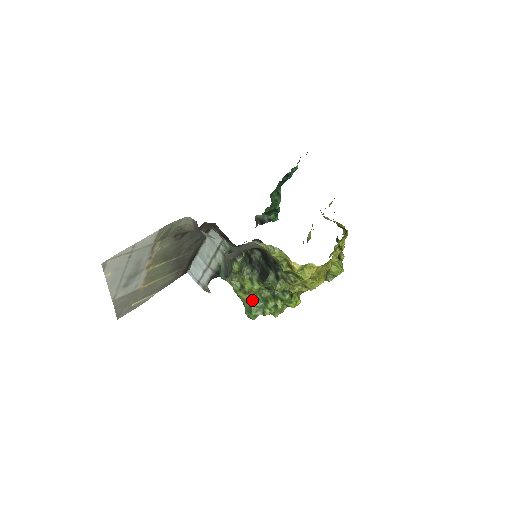
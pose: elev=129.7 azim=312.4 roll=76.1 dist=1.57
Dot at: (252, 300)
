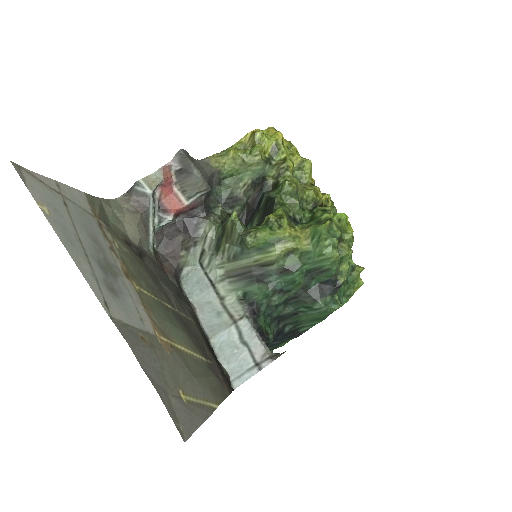
Dot at: (299, 228)
